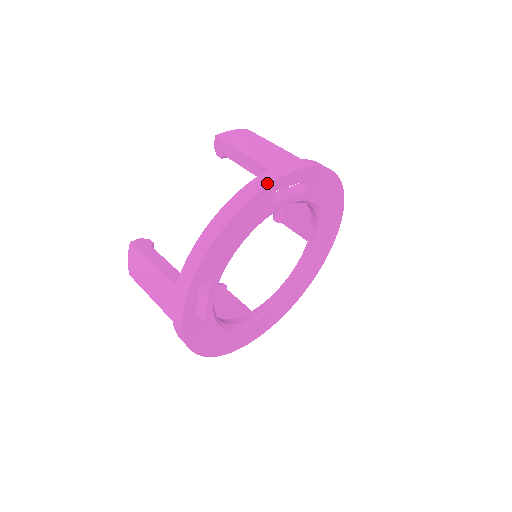
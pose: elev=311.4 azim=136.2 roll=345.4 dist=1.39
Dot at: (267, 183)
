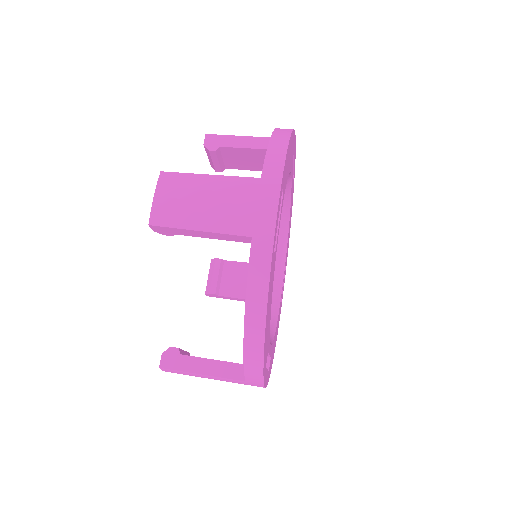
Dot at: occluded
